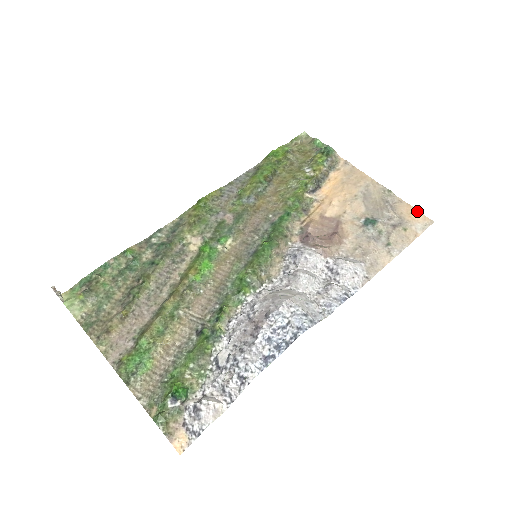
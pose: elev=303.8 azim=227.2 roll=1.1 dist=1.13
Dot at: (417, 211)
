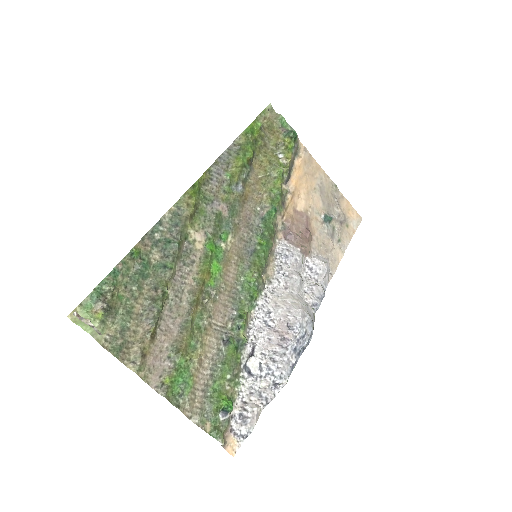
Dot at: (353, 208)
